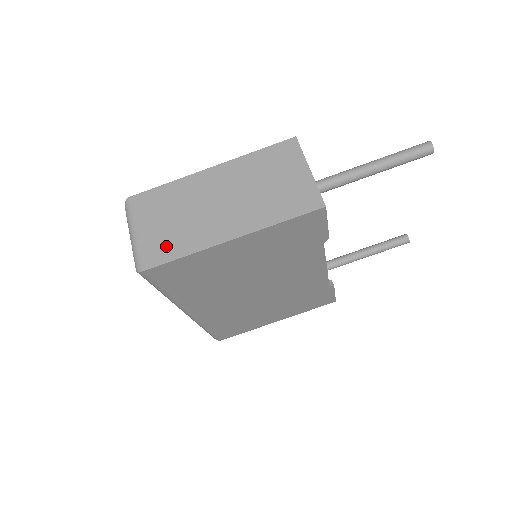
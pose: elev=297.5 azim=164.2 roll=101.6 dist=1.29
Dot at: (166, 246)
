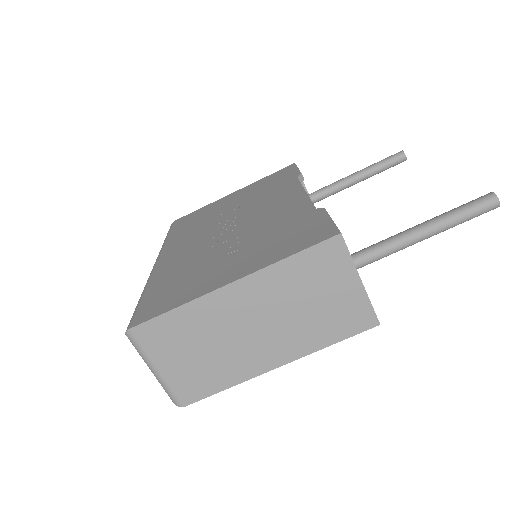
Dot at: (202, 381)
